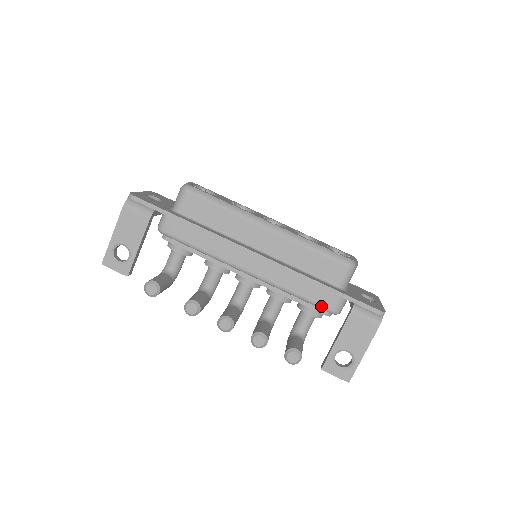
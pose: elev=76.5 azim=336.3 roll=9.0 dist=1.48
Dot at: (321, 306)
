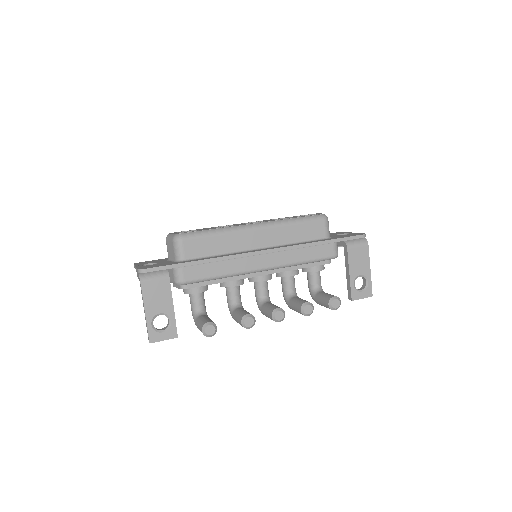
Dot at: (326, 258)
